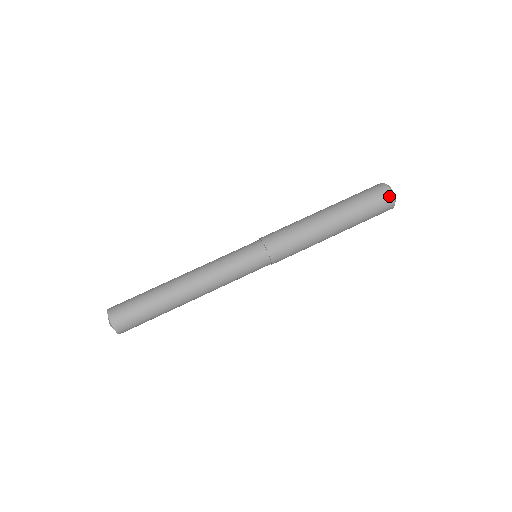
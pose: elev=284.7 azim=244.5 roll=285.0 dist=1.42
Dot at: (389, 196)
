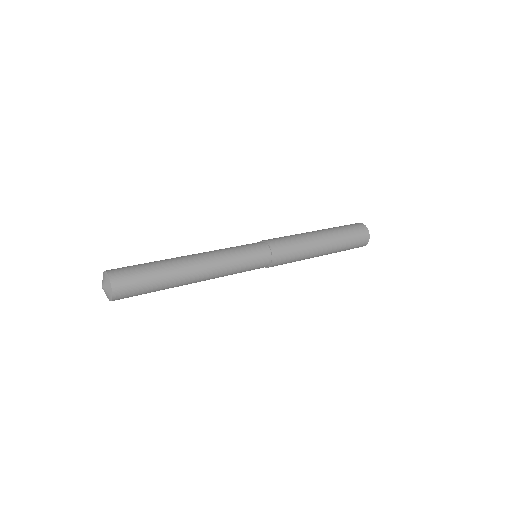
Dot at: (364, 227)
